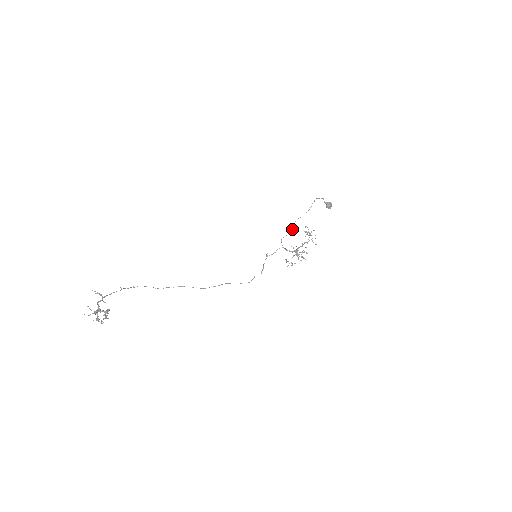
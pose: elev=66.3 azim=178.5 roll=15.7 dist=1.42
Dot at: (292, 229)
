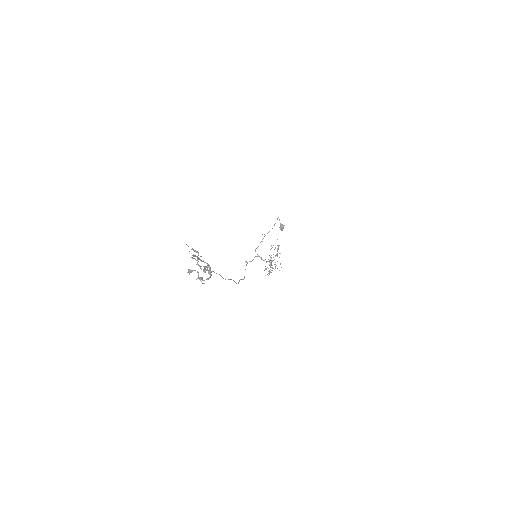
Dot at: (262, 241)
